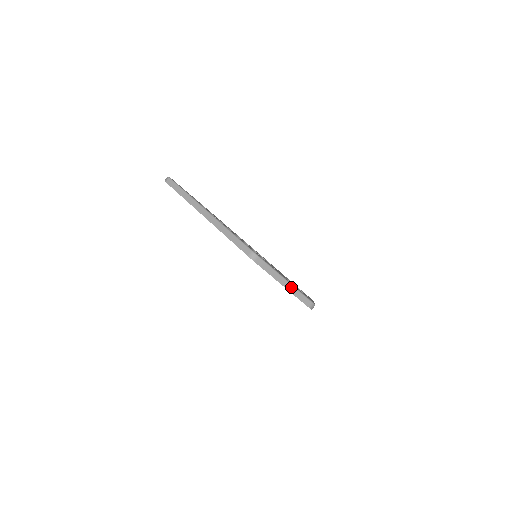
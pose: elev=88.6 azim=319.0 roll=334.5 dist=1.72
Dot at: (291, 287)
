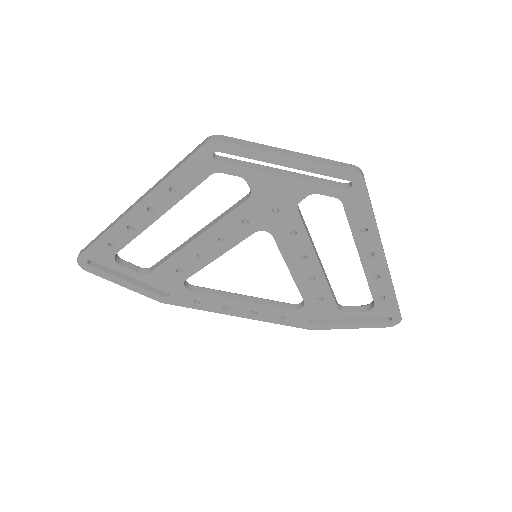
Dot at: (302, 155)
